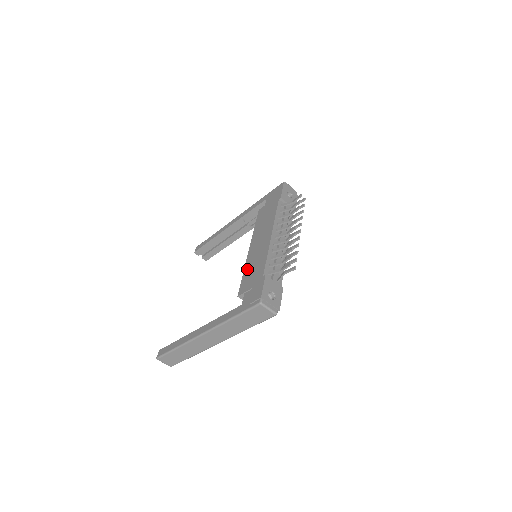
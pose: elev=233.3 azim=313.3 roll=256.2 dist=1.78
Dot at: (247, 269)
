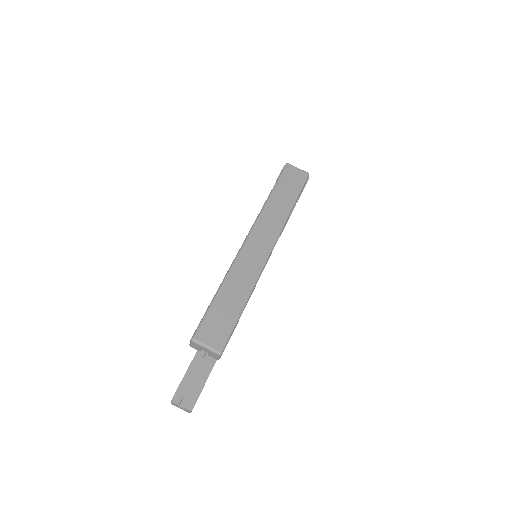
Dot at: occluded
